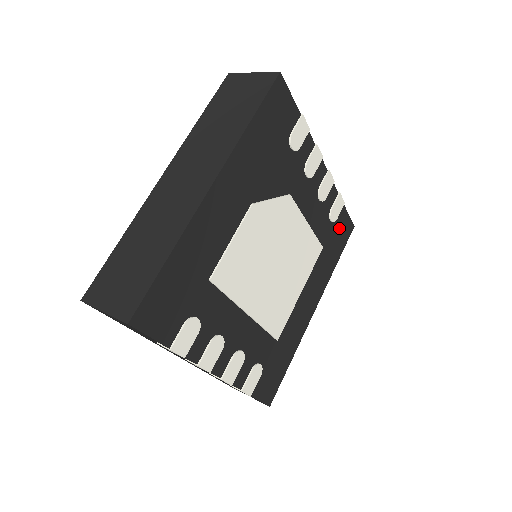
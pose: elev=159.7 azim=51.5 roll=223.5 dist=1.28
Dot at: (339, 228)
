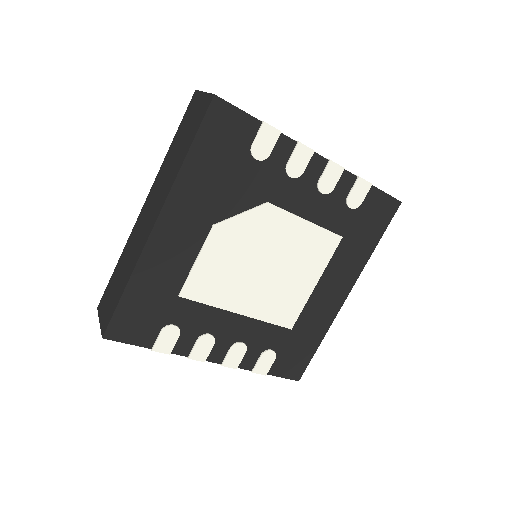
Dot at: (370, 211)
